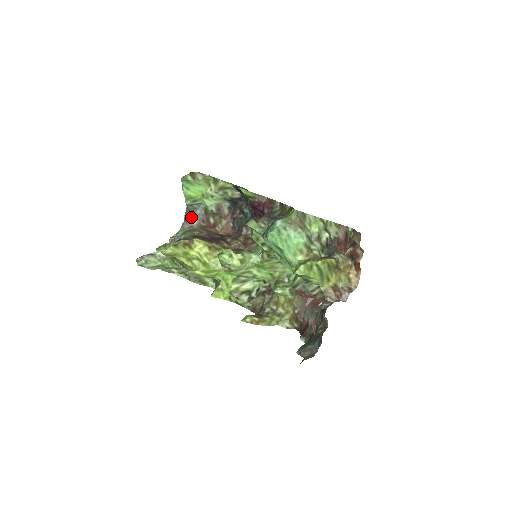
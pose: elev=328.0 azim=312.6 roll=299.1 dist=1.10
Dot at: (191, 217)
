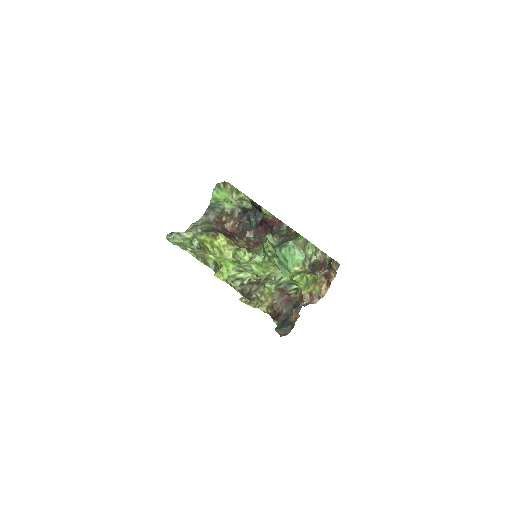
Dot at: (210, 212)
